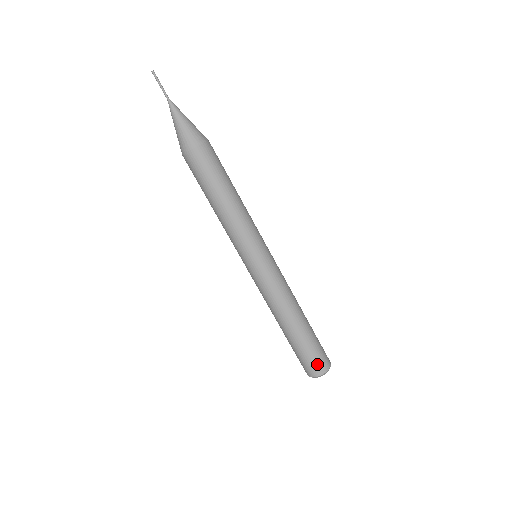
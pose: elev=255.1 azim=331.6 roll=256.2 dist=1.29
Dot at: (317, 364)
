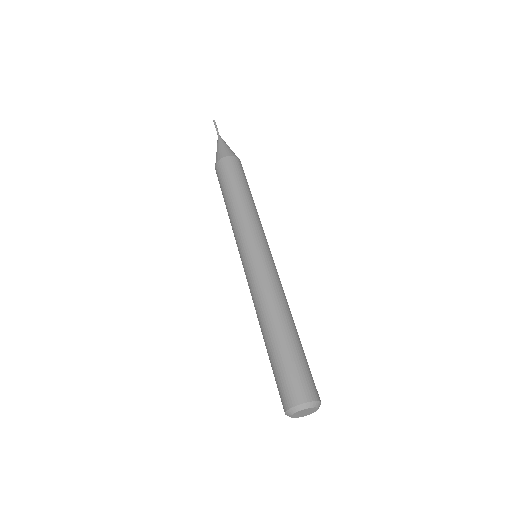
Dot at: (304, 384)
